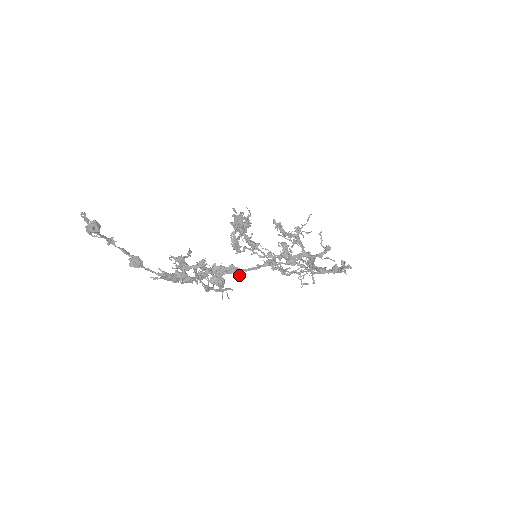
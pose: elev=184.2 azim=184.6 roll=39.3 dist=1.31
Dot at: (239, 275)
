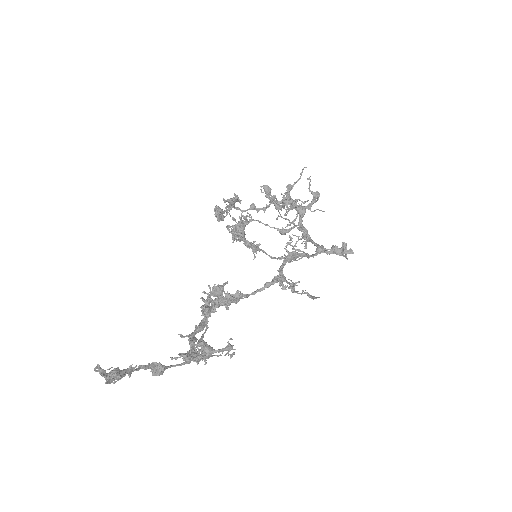
Dot at: (246, 297)
